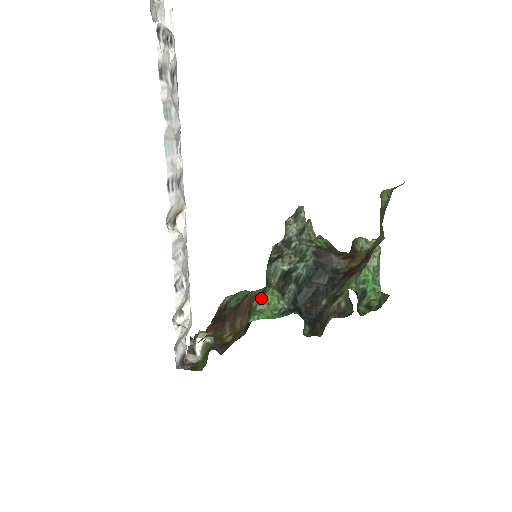
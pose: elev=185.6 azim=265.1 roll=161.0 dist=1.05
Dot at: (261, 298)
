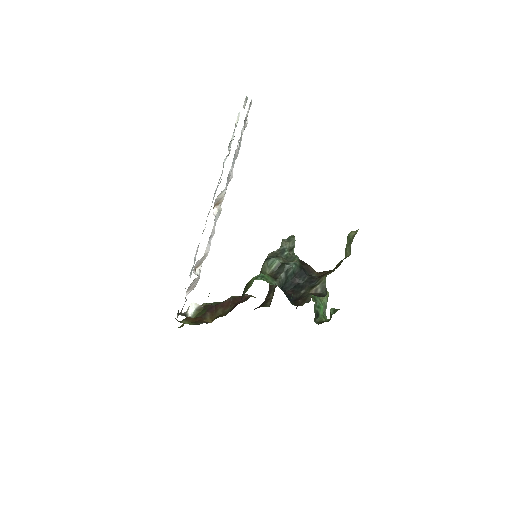
Dot at: (261, 274)
